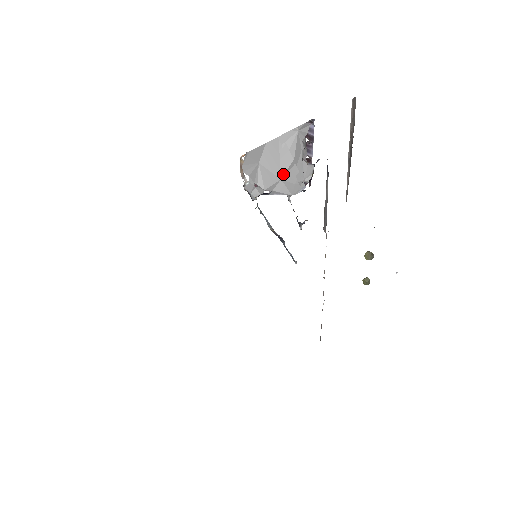
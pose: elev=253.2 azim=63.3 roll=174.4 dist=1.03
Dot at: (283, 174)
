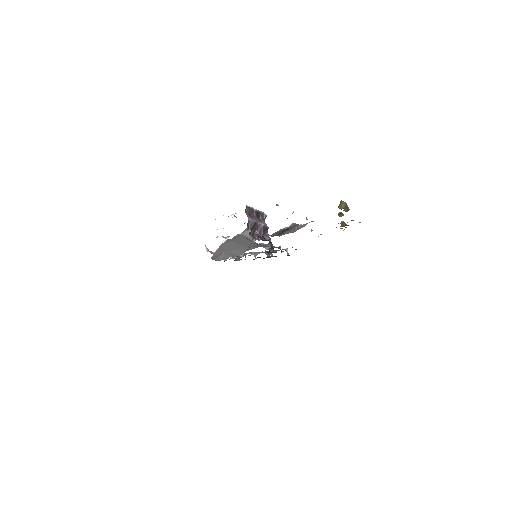
Dot at: (247, 247)
